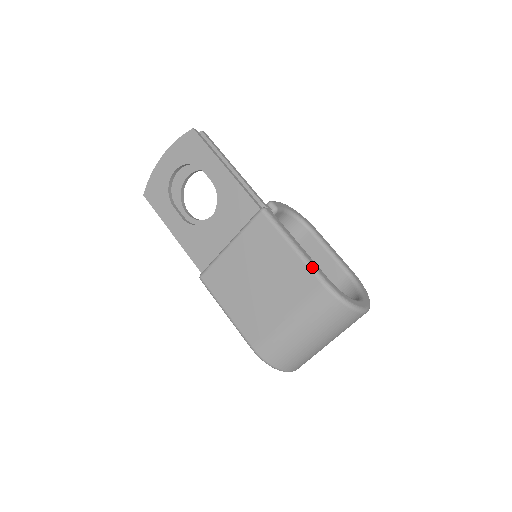
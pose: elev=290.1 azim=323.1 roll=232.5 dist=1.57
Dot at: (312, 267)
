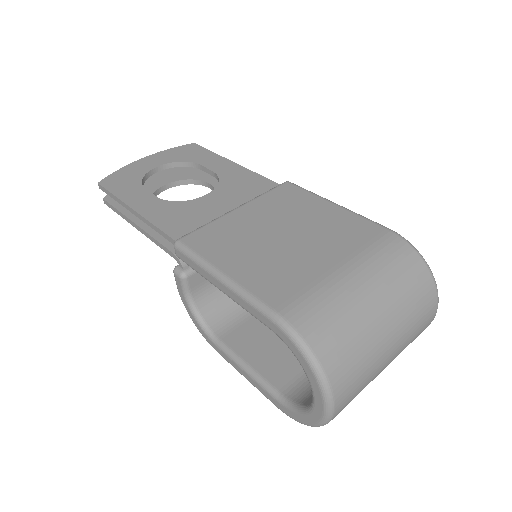
Dot at: occluded
